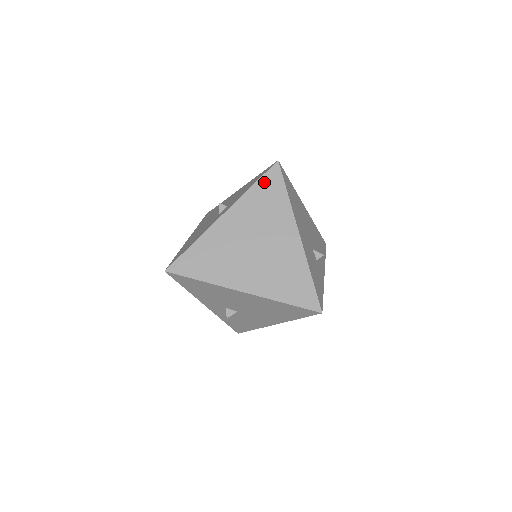
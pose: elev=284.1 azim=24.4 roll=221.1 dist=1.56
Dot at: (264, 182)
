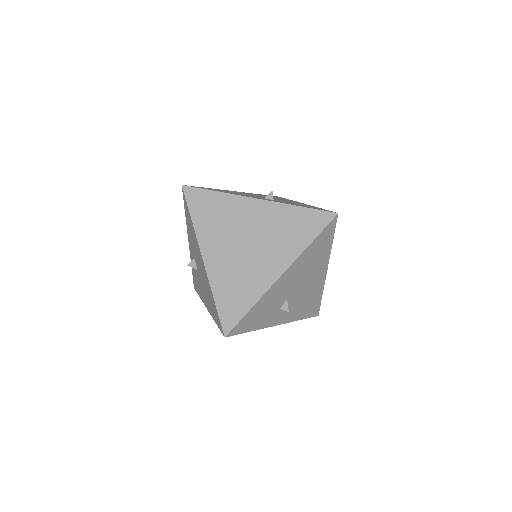
Dot at: (310, 214)
